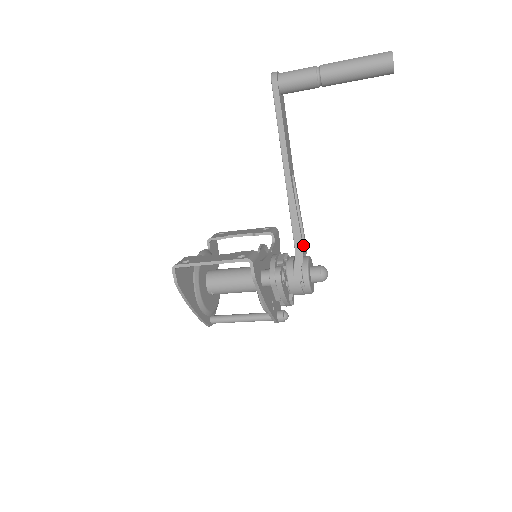
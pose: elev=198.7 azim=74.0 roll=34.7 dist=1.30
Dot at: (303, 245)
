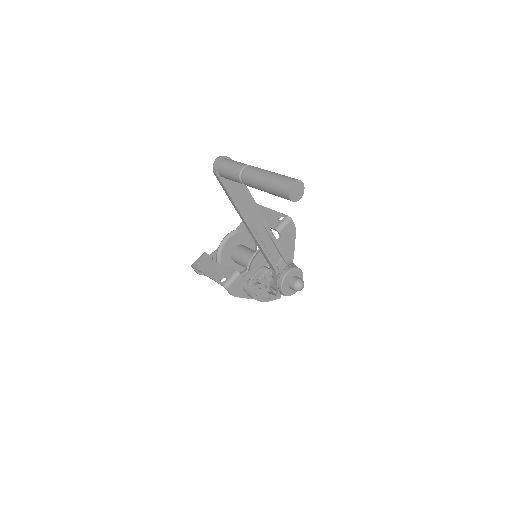
Dot at: (285, 262)
